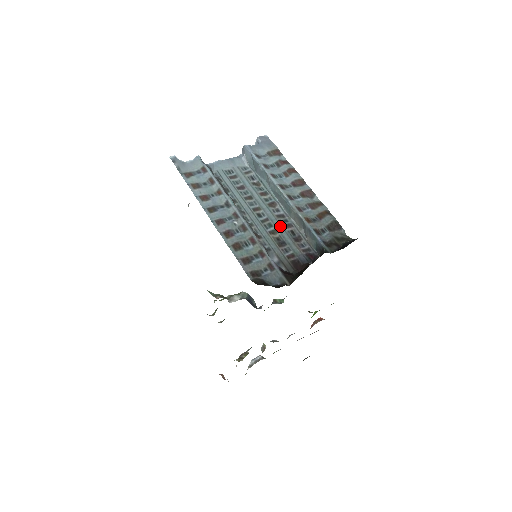
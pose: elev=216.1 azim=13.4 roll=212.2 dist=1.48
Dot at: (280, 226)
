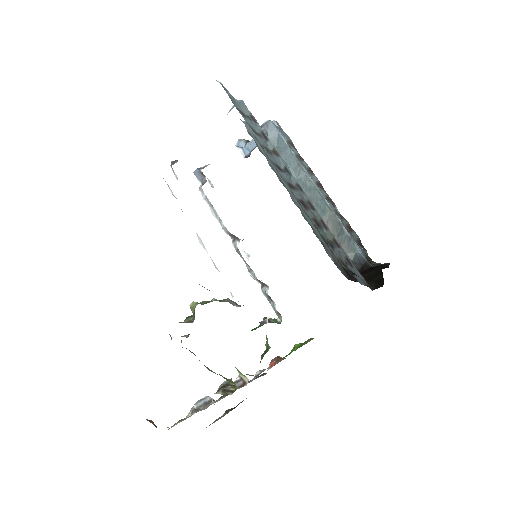
Dot at: occluded
